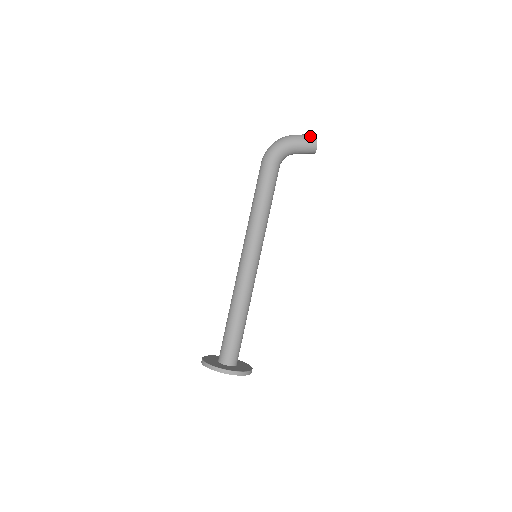
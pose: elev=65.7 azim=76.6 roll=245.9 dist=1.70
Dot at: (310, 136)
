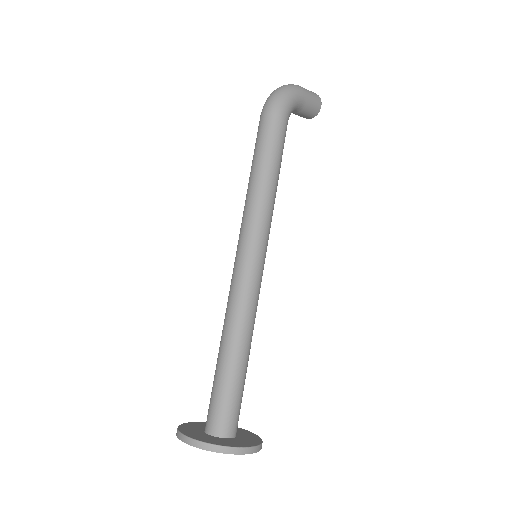
Dot at: (315, 94)
